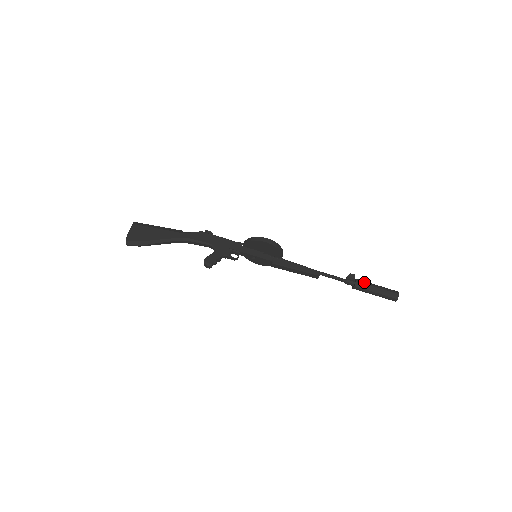
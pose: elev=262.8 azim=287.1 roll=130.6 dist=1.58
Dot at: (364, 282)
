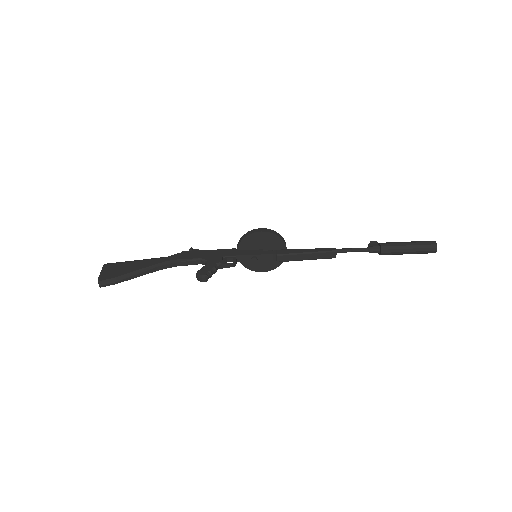
Dot at: (390, 242)
